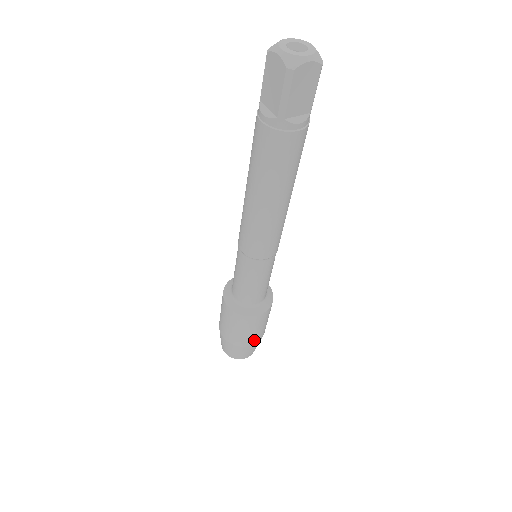
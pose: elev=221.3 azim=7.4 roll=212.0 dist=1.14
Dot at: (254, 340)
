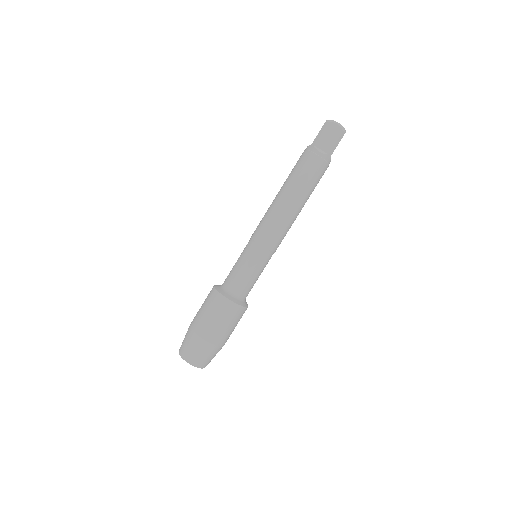
Dot at: occluded
